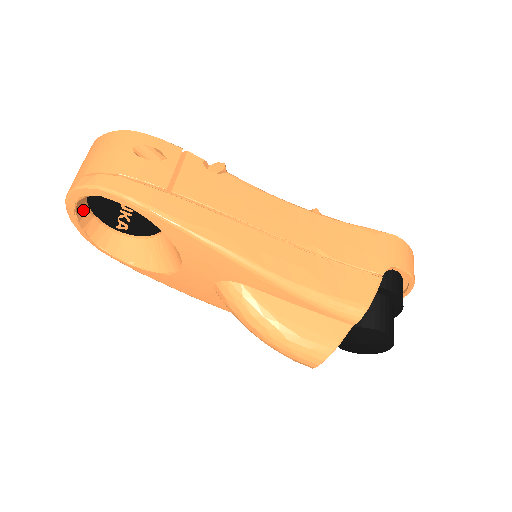
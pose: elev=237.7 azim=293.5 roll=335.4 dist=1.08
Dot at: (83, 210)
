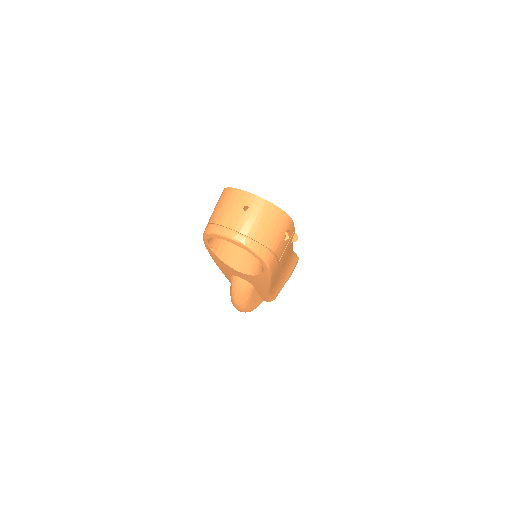
Dot at: occluded
